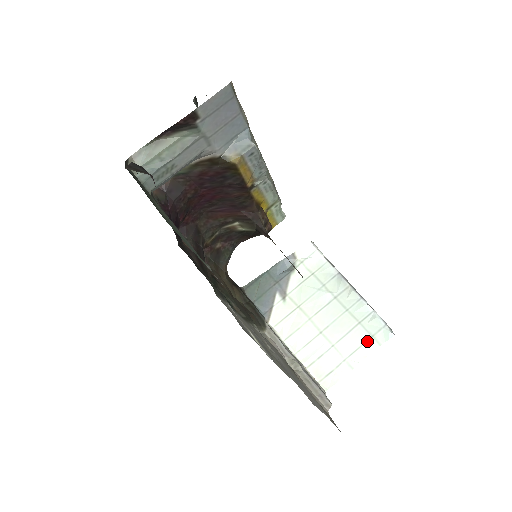
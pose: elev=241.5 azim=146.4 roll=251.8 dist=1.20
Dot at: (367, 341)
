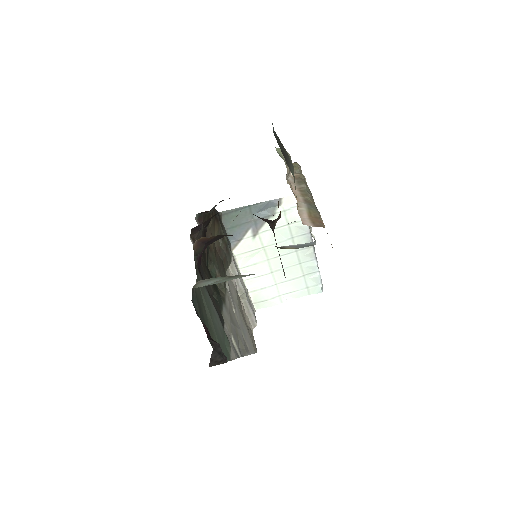
Dot at: (302, 289)
